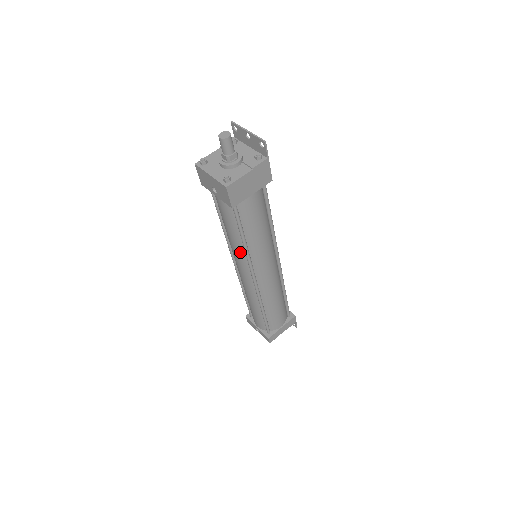
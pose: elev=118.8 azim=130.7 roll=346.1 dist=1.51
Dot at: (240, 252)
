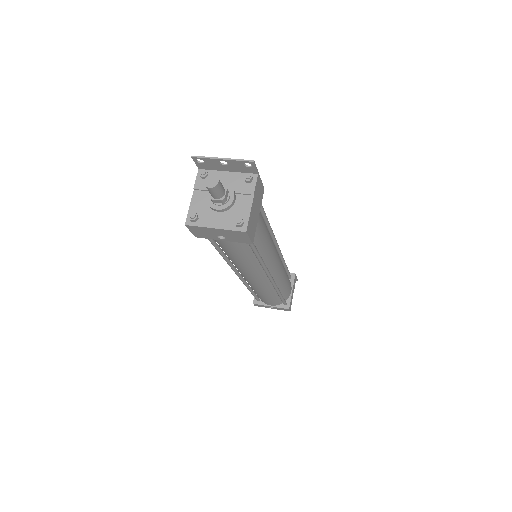
Dot at: (253, 267)
